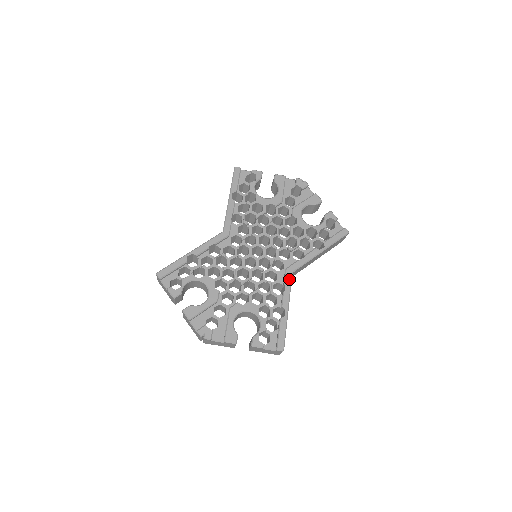
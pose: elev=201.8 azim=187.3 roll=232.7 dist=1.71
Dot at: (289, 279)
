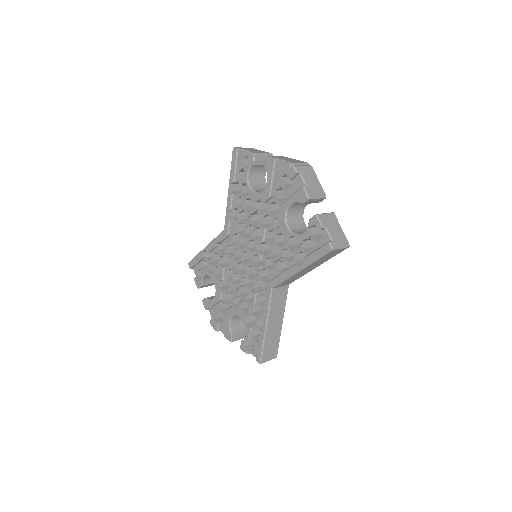
Dot at: (268, 295)
